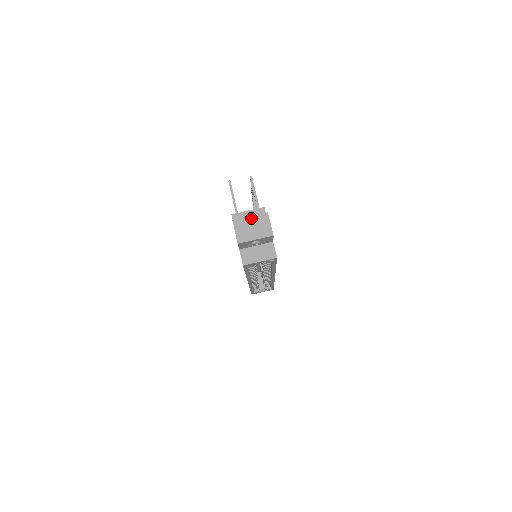
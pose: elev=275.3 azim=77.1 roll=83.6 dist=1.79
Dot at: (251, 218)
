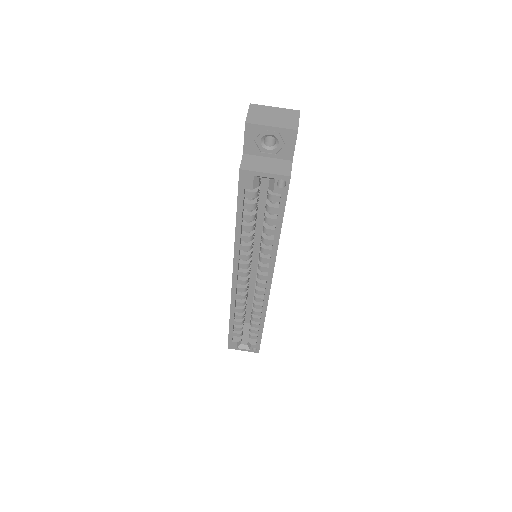
Dot at: (275, 108)
